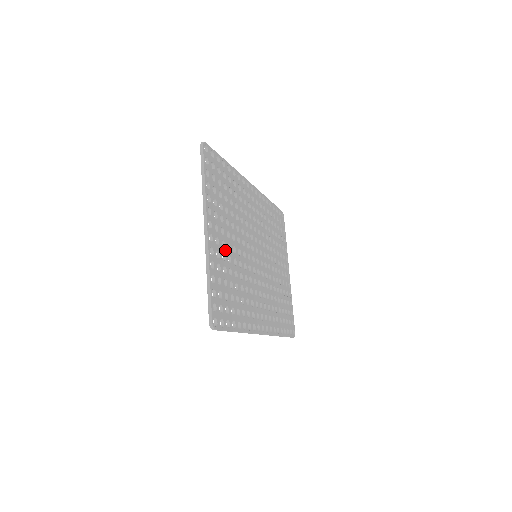
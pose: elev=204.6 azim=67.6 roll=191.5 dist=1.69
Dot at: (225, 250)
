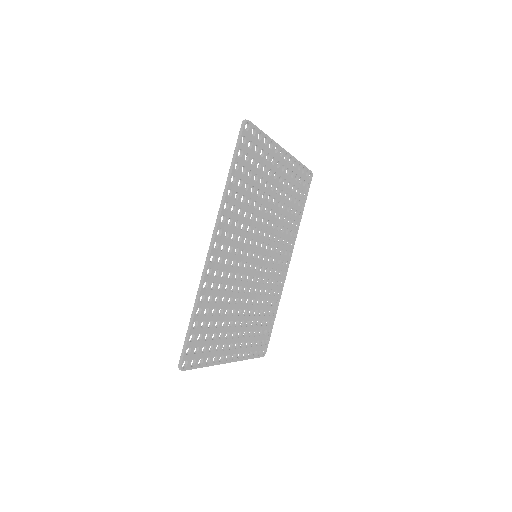
Dot at: (242, 331)
